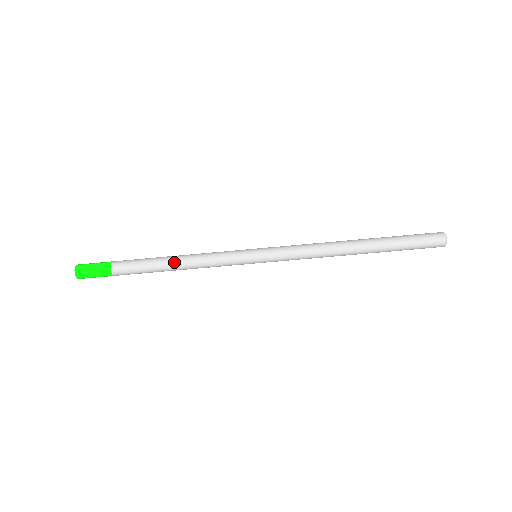
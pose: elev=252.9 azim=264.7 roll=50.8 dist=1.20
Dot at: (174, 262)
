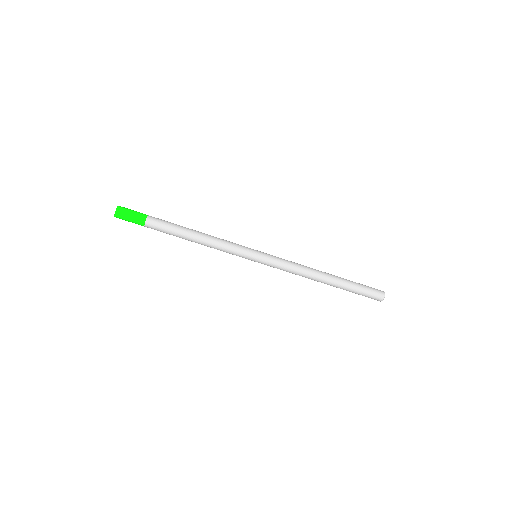
Dot at: (196, 237)
